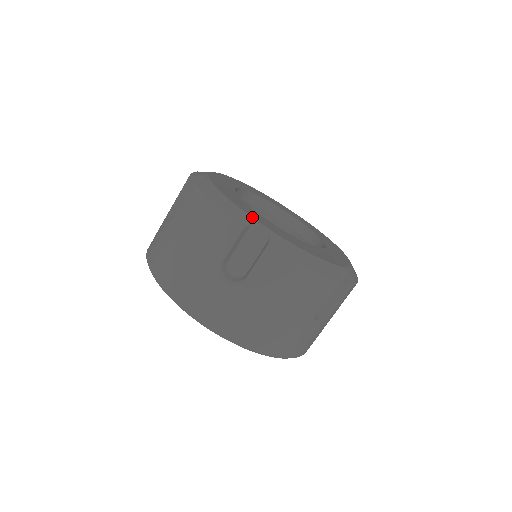
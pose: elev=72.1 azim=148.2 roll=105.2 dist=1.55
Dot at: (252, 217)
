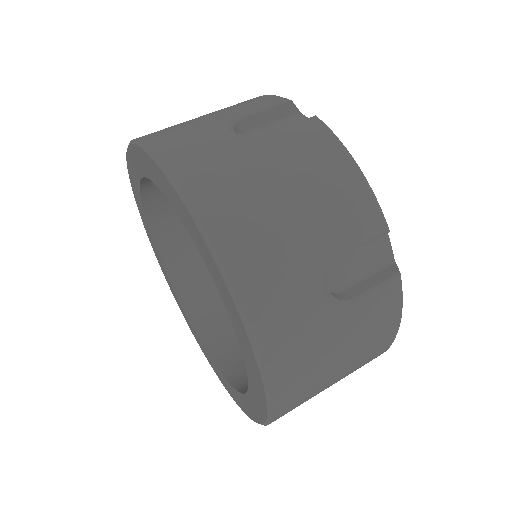
Dot at: occluded
